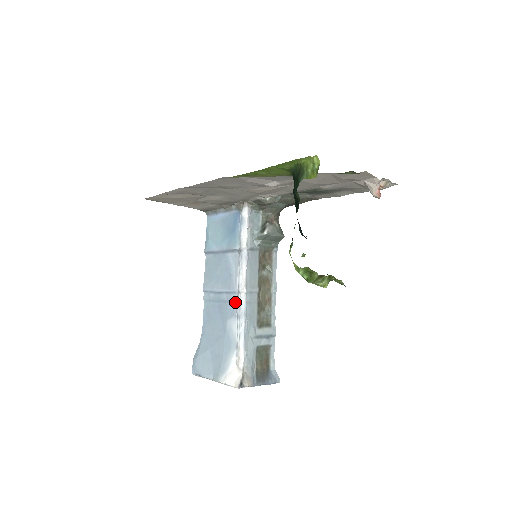
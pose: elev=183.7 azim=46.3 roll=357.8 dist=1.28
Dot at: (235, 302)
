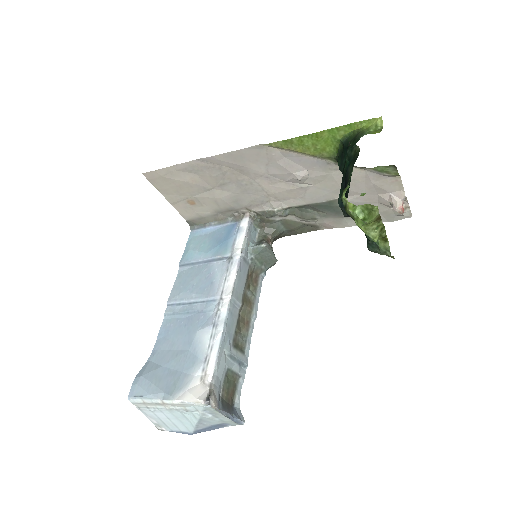
Dot at: (212, 311)
